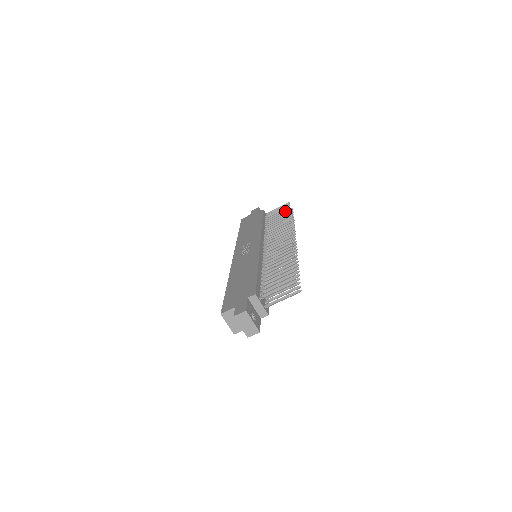
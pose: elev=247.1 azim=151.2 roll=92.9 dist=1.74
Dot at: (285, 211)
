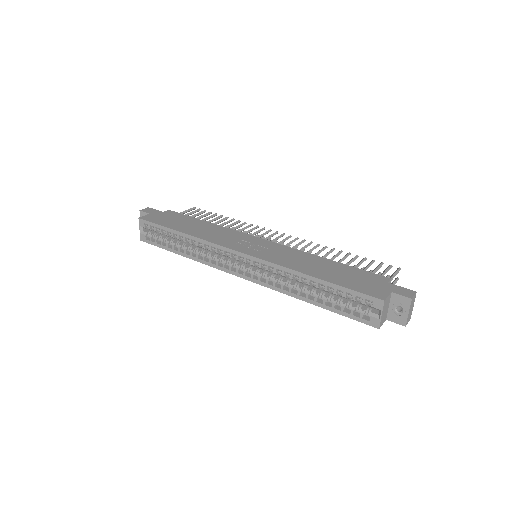
Dot at: (213, 214)
